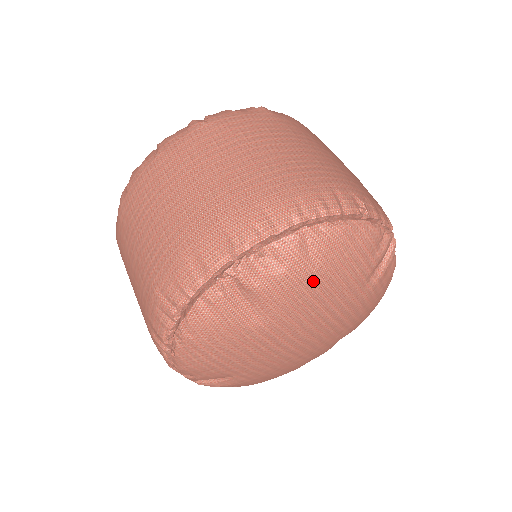
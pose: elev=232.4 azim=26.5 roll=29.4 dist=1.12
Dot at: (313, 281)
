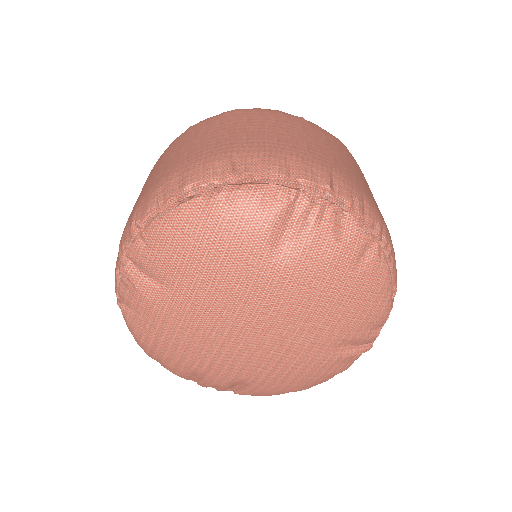
Dot at: (339, 280)
